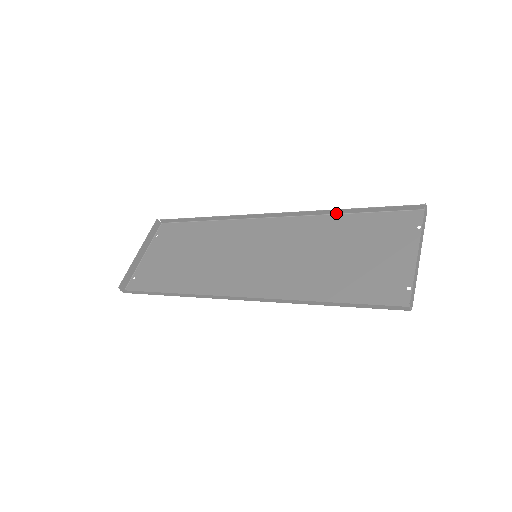
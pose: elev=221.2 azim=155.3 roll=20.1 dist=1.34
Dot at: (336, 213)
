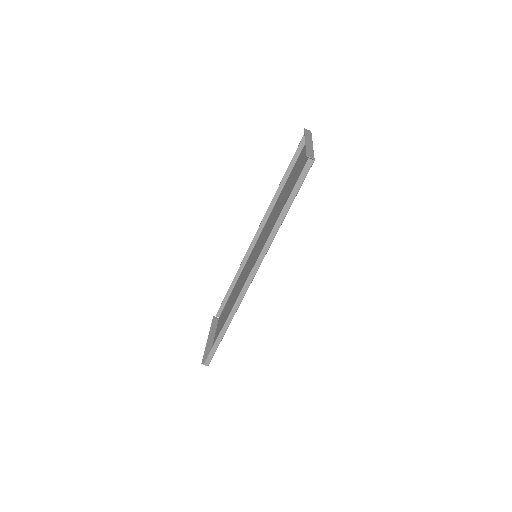
Dot at: (281, 191)
